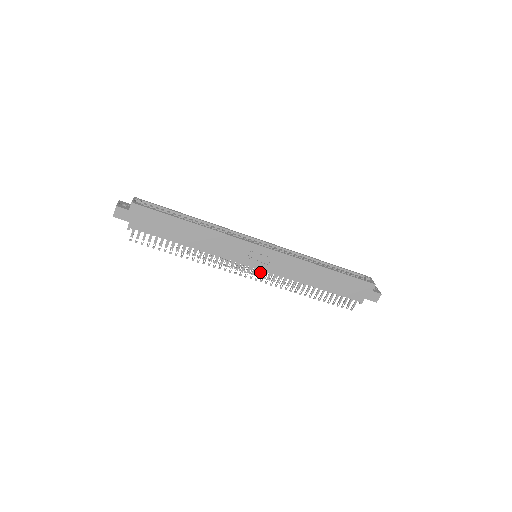
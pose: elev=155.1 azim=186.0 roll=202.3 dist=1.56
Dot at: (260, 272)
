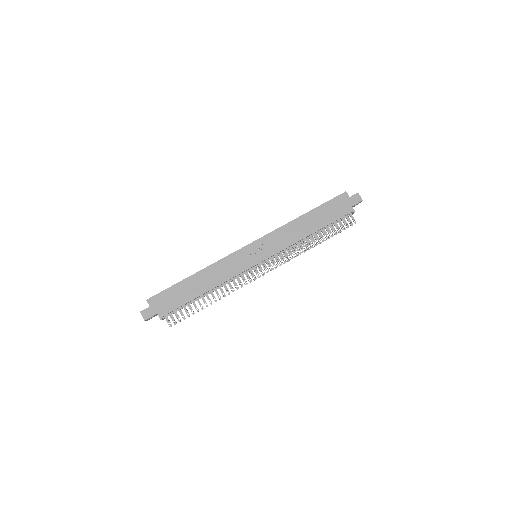
Dot at: occluded
